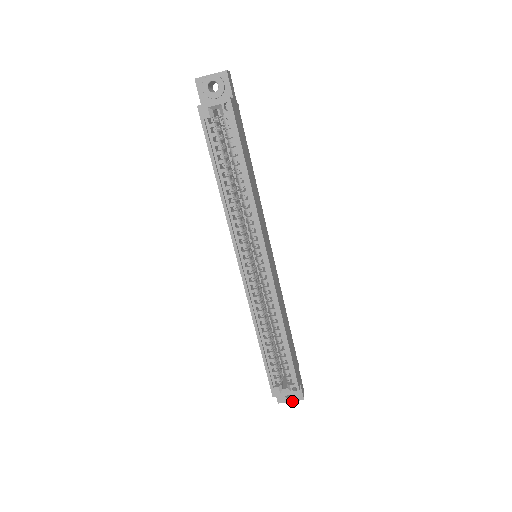
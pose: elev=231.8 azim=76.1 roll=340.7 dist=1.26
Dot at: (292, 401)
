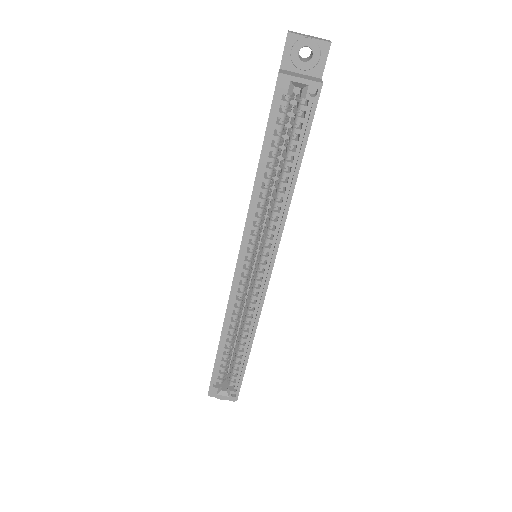
Dot at: (223, 399)
